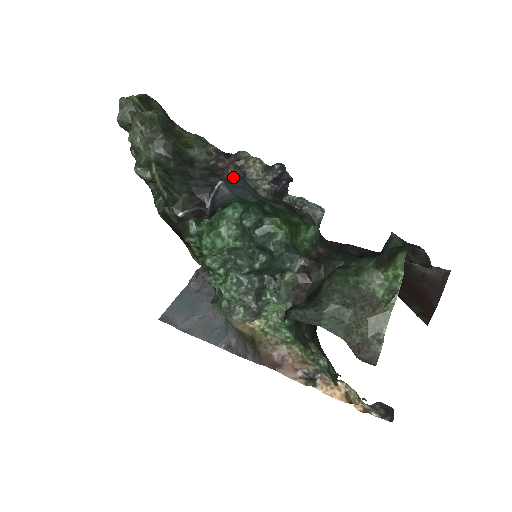
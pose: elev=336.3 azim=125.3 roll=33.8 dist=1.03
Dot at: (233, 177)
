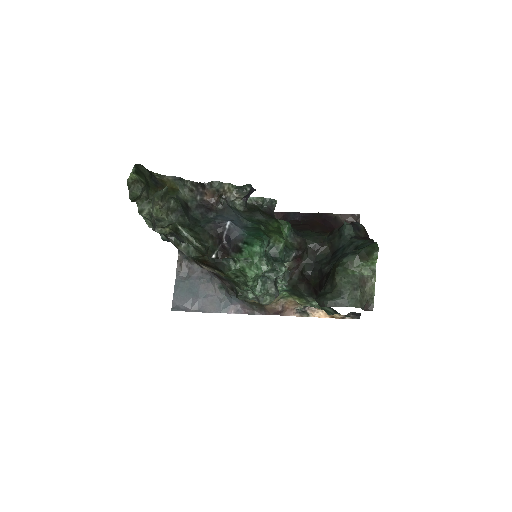
Dot at: (220, 206)
